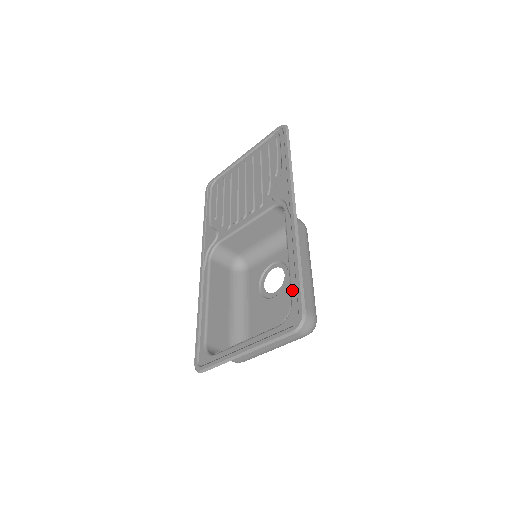
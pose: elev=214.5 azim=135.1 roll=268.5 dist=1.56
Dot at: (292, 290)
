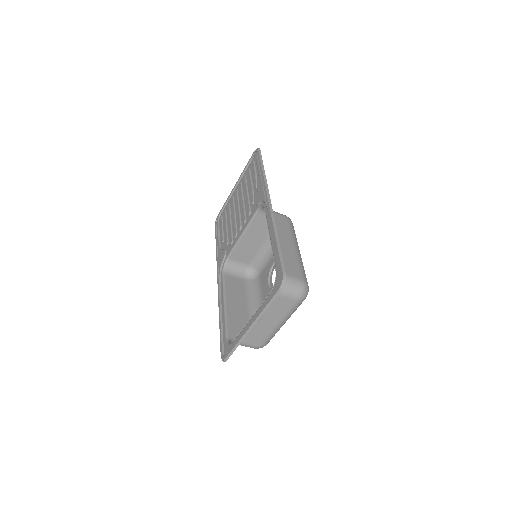
Dot at: (275, 261)
